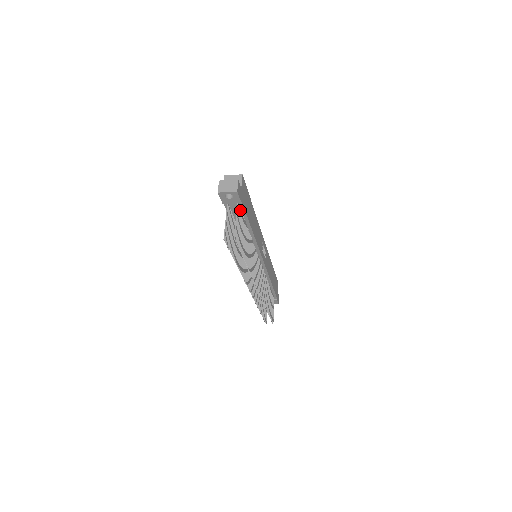
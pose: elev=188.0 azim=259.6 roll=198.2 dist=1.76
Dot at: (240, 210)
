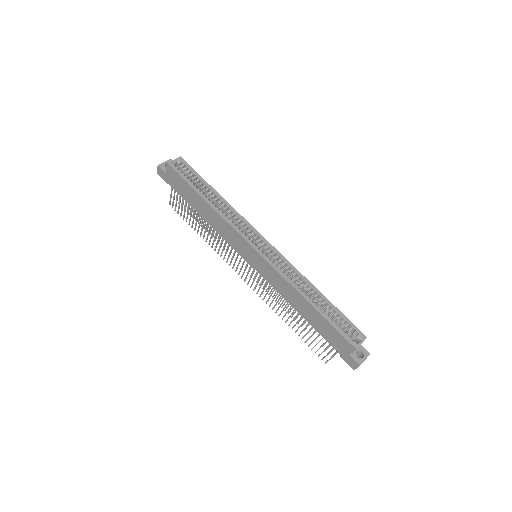
Dot at: occluded
